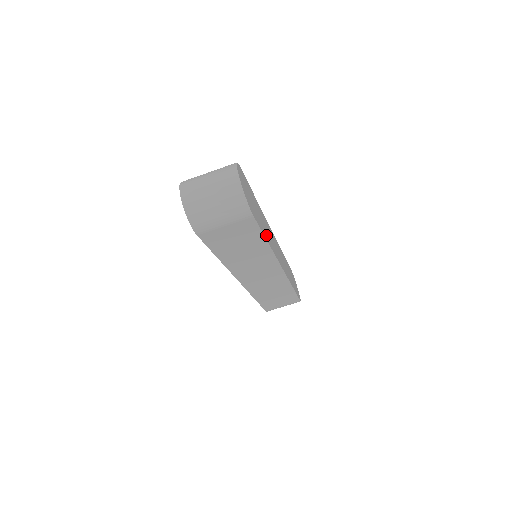
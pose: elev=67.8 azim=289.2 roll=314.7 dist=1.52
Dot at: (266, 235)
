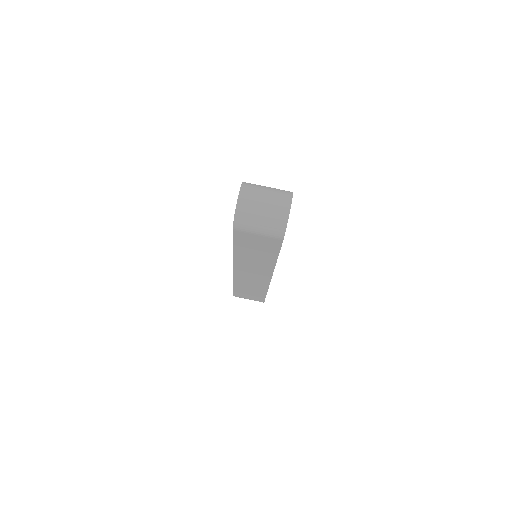
Dot at: occluded
